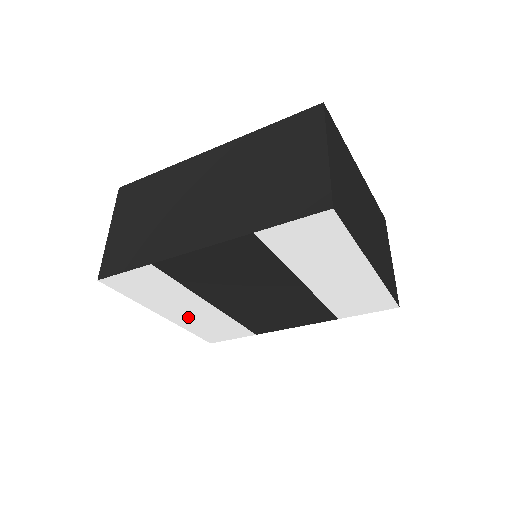
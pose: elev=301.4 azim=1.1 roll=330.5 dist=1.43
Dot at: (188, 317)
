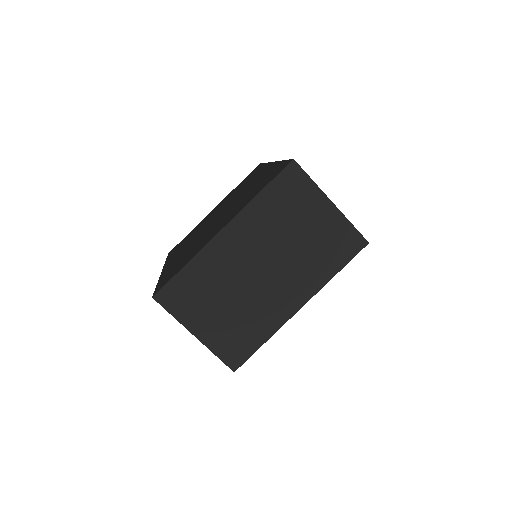
Dot at: occluded
